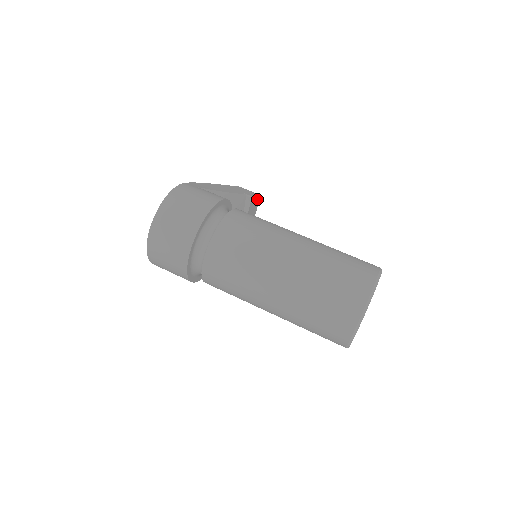
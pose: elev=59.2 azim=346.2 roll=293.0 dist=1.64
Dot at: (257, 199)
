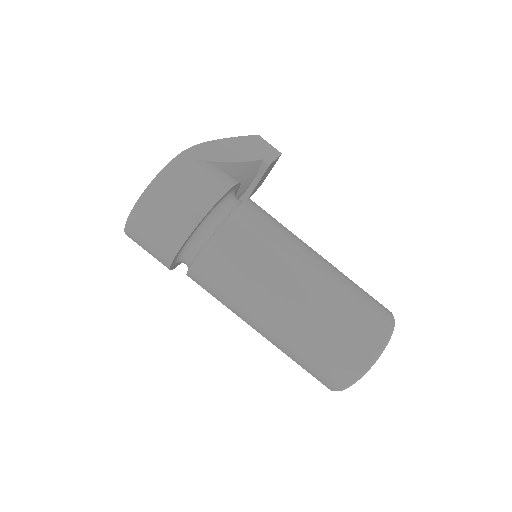
Dot at: (277, 159)
